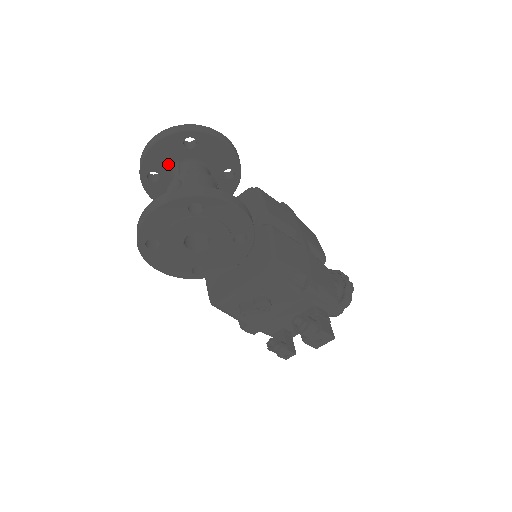
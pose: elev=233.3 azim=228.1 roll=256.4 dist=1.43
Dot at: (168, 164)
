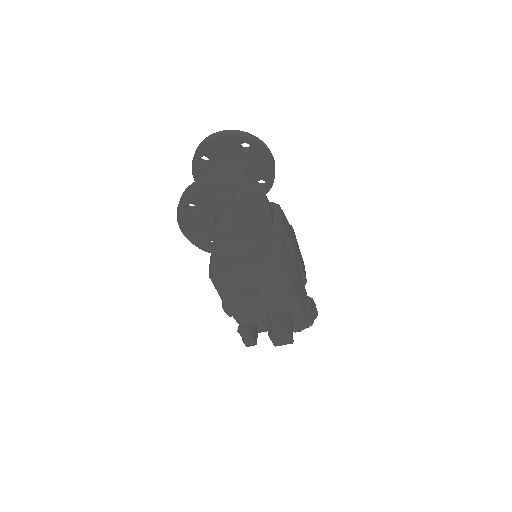
Dot at: (220, 156)
